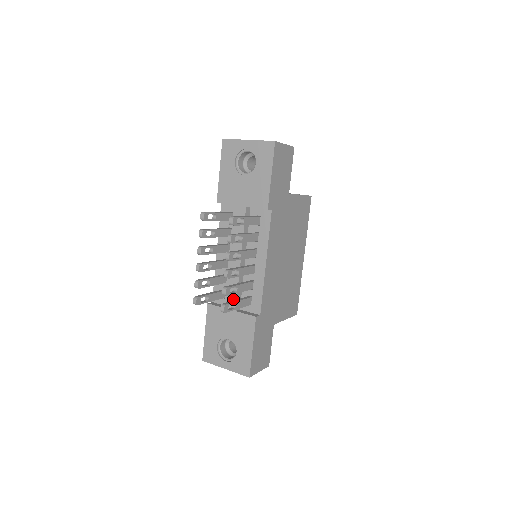
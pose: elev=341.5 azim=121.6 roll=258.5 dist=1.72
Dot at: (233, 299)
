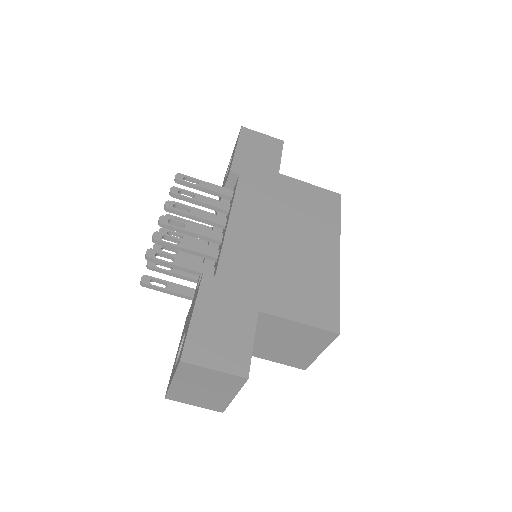
Dot at: (198, 282)
